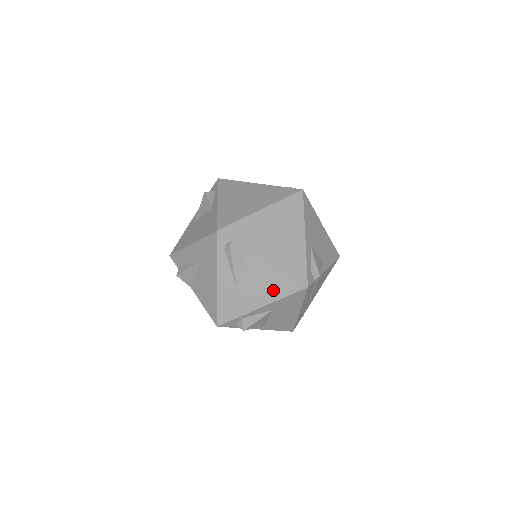
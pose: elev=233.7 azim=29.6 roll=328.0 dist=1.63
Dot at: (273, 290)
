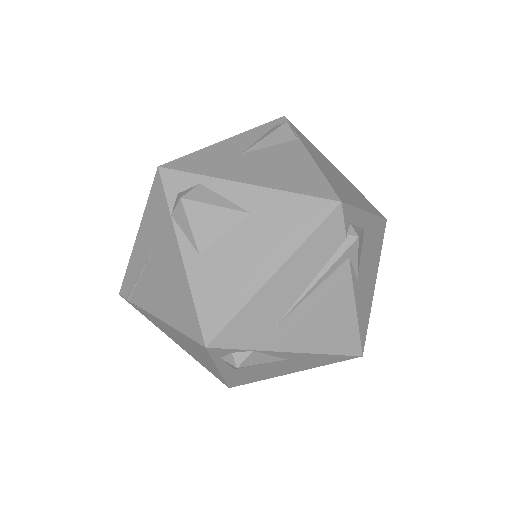
Dot at: (287, 179)
